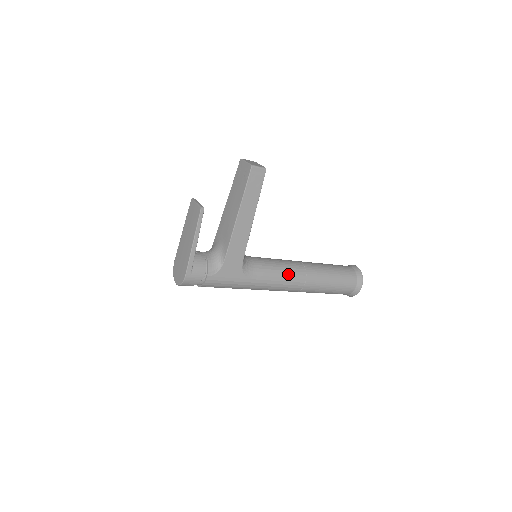
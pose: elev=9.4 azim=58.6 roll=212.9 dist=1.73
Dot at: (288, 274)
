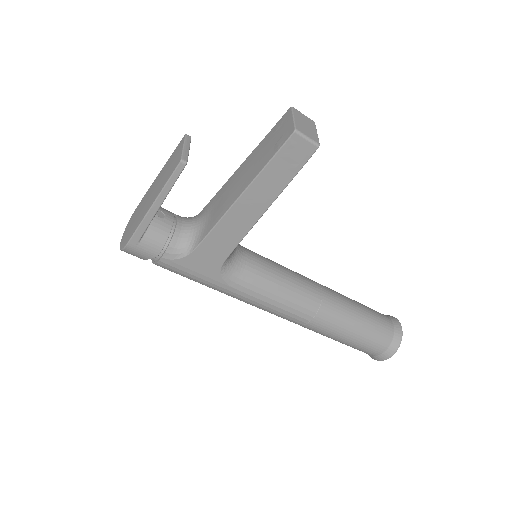
Dot at: (290, 301)
